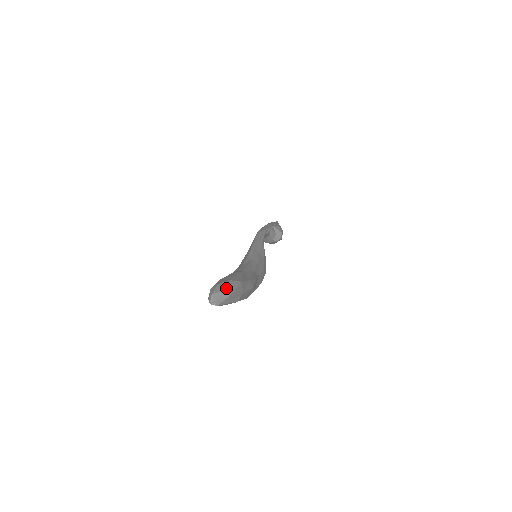
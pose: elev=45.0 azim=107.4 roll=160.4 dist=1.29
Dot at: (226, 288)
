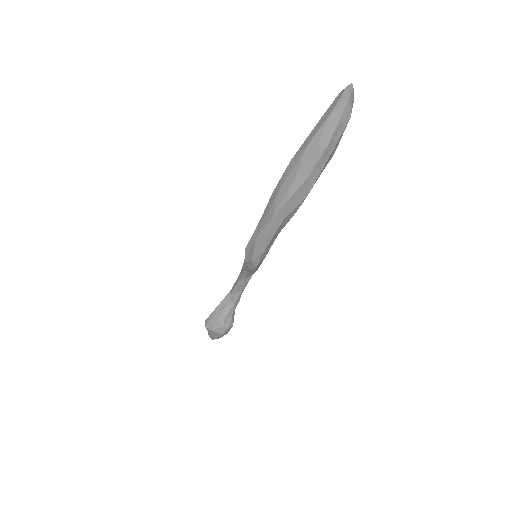
Dot at: occluded
